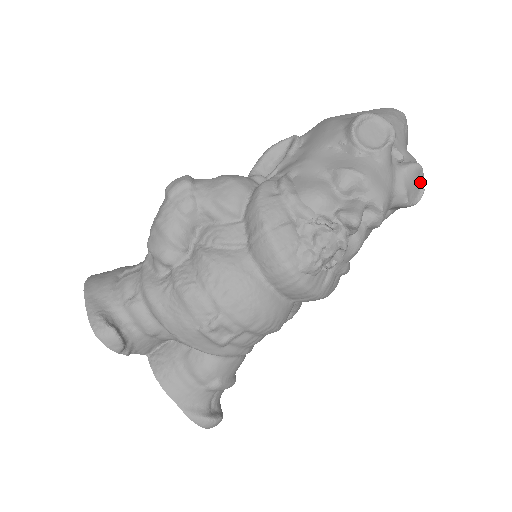
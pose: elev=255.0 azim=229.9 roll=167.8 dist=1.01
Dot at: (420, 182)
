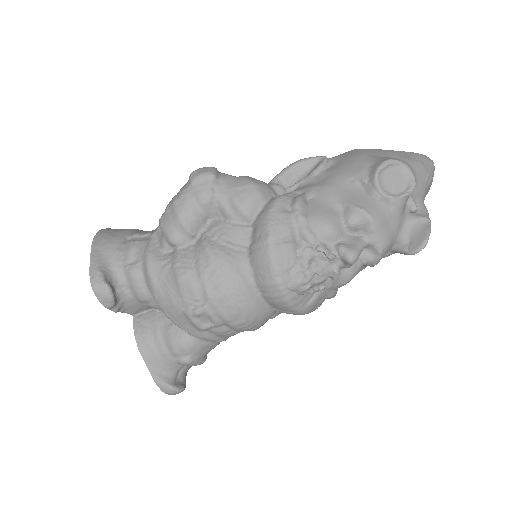
Dot at: (425, 235)
